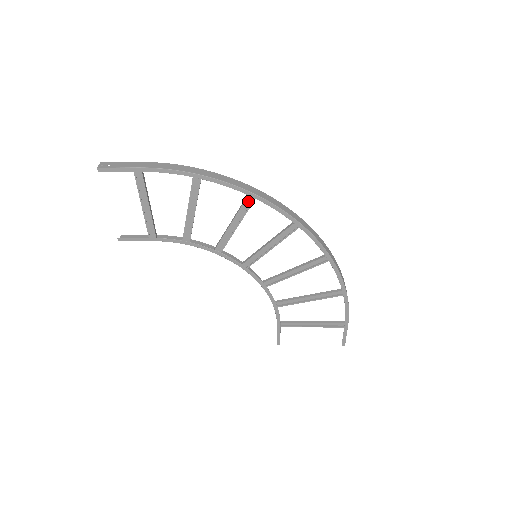
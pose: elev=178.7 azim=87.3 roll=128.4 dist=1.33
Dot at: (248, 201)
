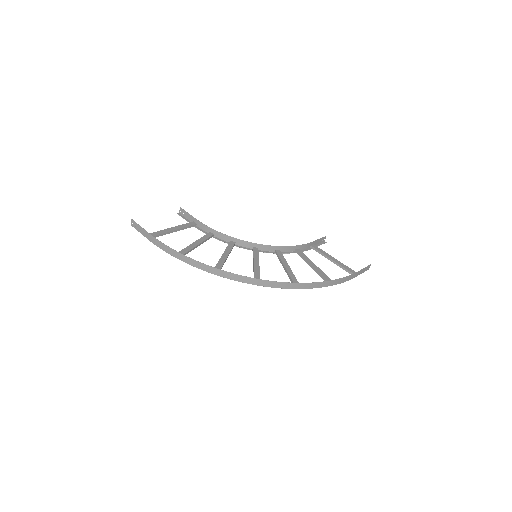
Dot at: (218, 267)
